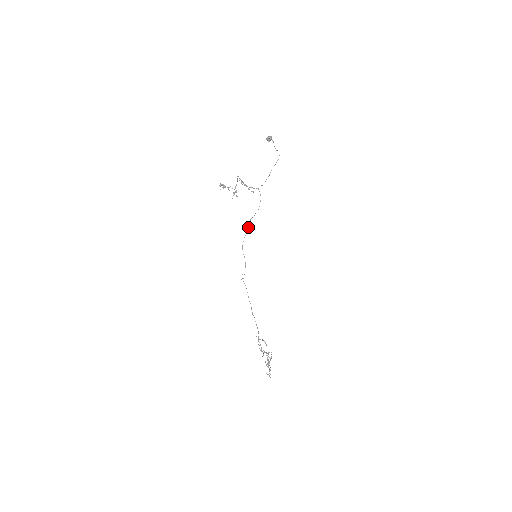
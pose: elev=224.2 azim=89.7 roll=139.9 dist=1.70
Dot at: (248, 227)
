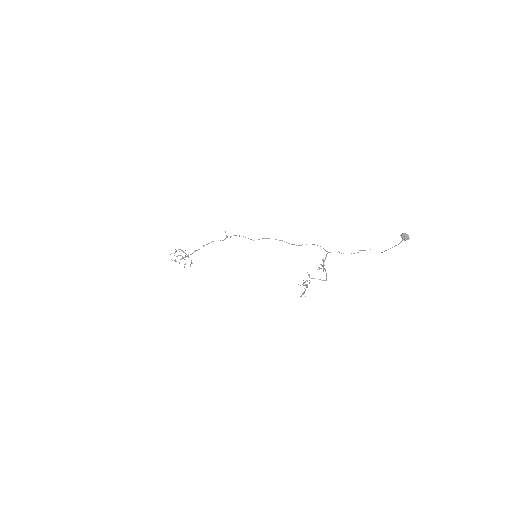
Dot at: occluded
